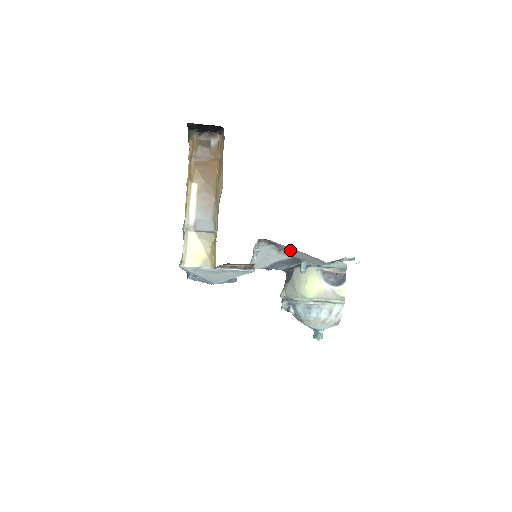
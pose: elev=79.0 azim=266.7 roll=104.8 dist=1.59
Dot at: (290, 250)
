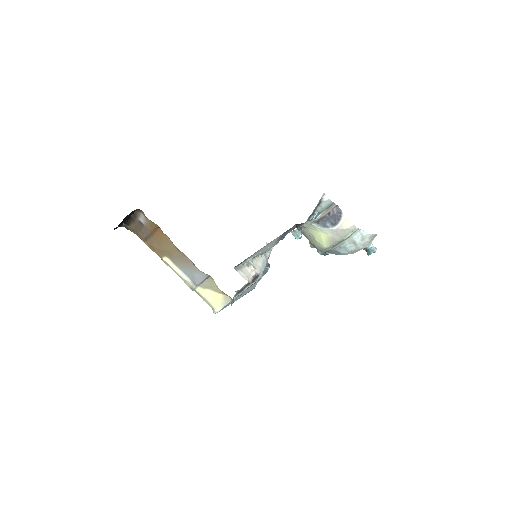
Dot at: occluded
